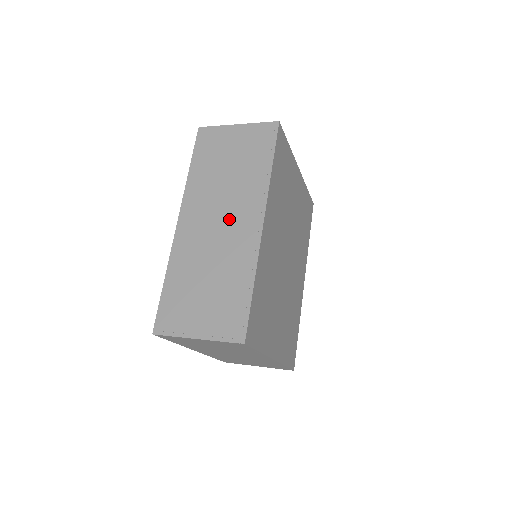
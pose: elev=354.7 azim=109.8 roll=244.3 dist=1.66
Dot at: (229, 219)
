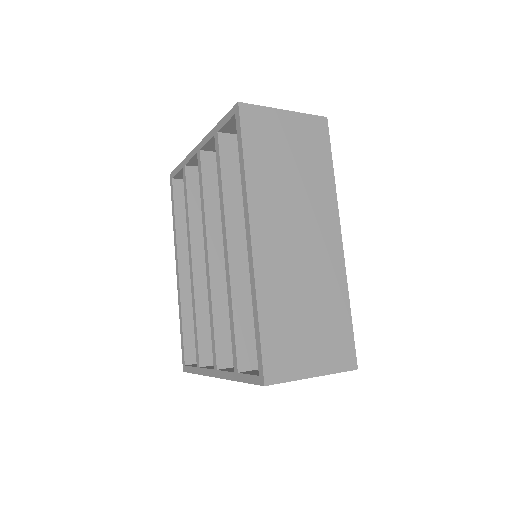
Dot at: (309, 234)
